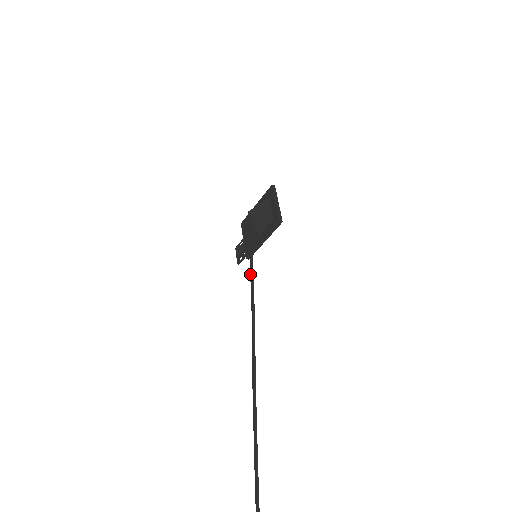
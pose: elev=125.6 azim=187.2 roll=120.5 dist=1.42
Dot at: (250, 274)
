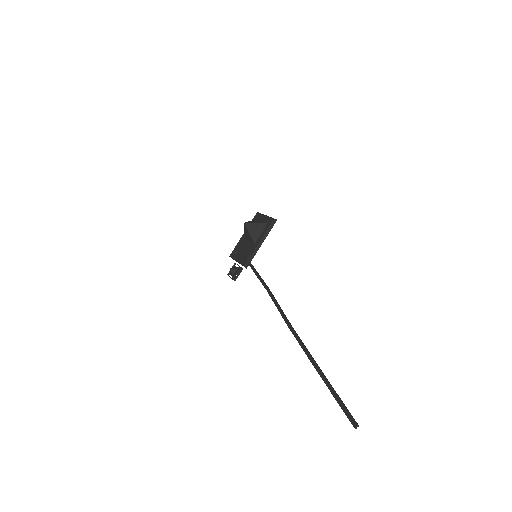
Dot at: (253, 271)
